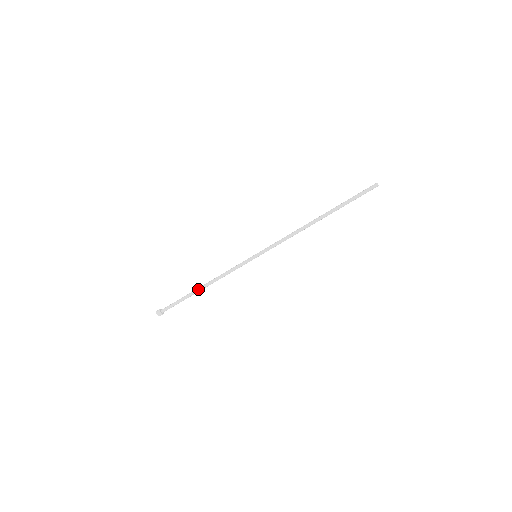
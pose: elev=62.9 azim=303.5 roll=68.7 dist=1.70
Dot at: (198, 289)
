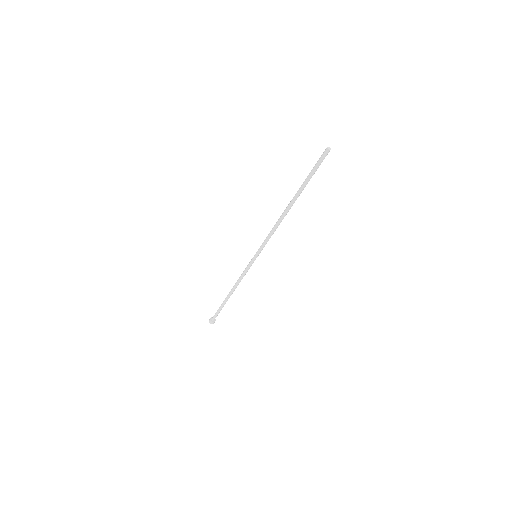
Dot at: (227, 297)
